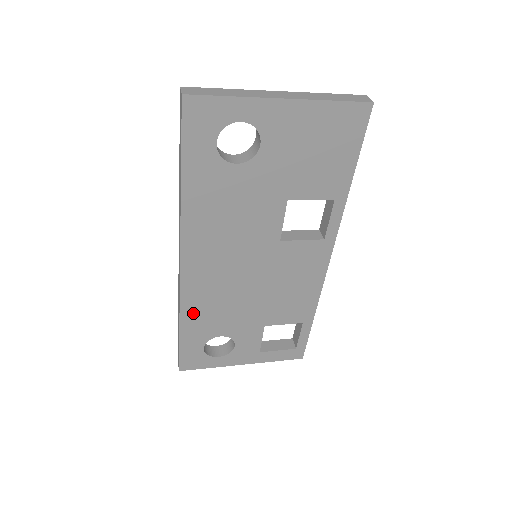
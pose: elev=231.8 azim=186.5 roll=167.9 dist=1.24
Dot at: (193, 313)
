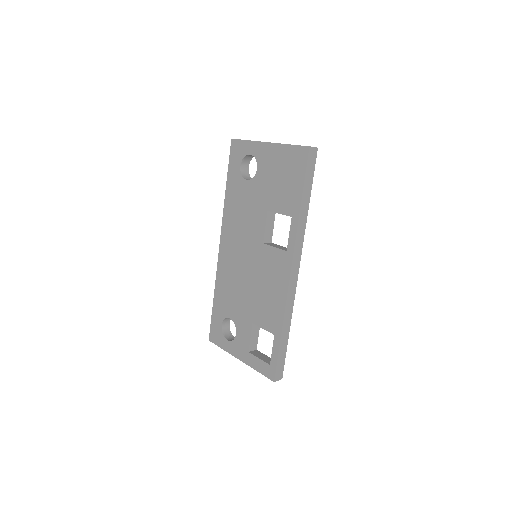
Dot at: (221, 288)
